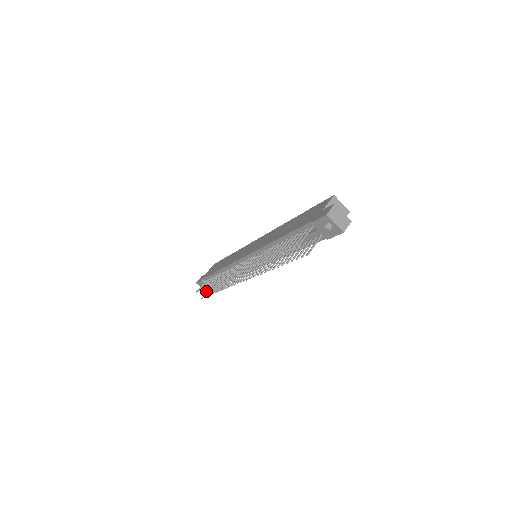
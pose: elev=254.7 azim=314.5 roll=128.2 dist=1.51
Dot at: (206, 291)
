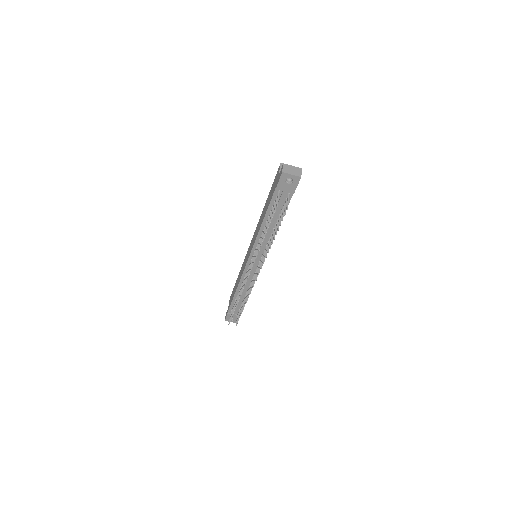
Dot at: occluded
